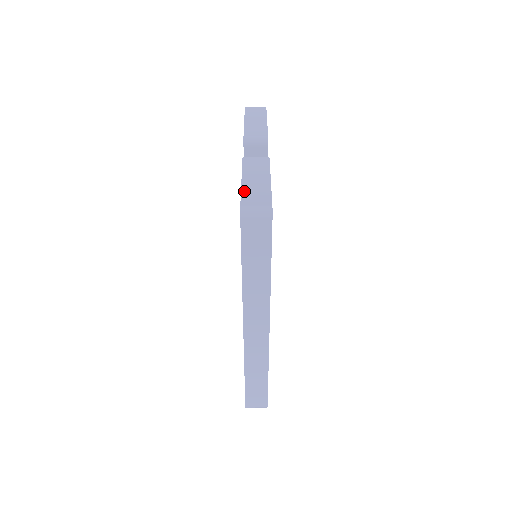
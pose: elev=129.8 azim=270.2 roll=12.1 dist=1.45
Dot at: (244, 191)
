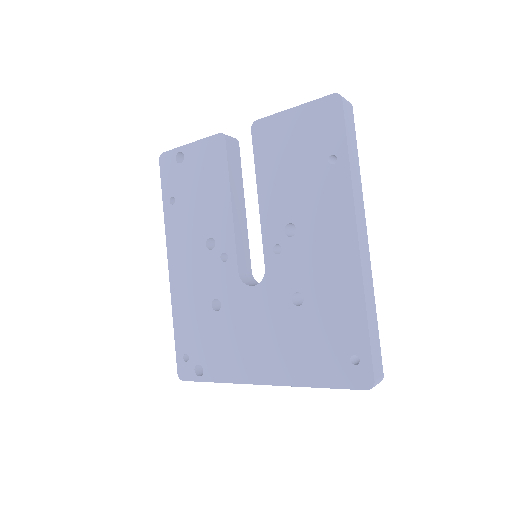
Dot at: (313, 101)
